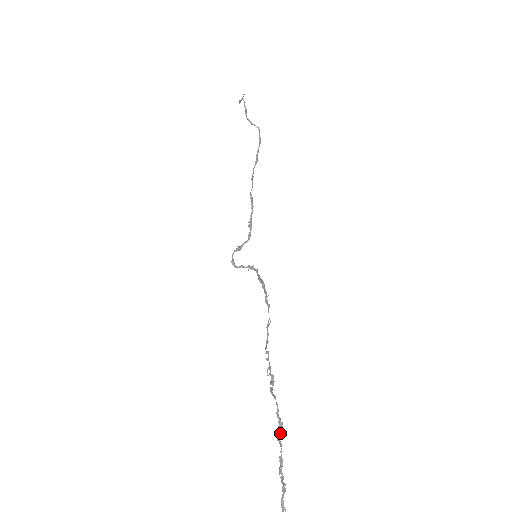
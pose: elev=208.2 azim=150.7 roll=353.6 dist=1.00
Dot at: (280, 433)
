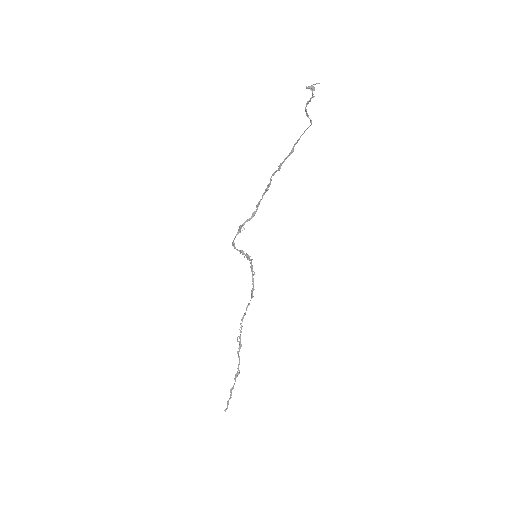
Dot at: occluded
